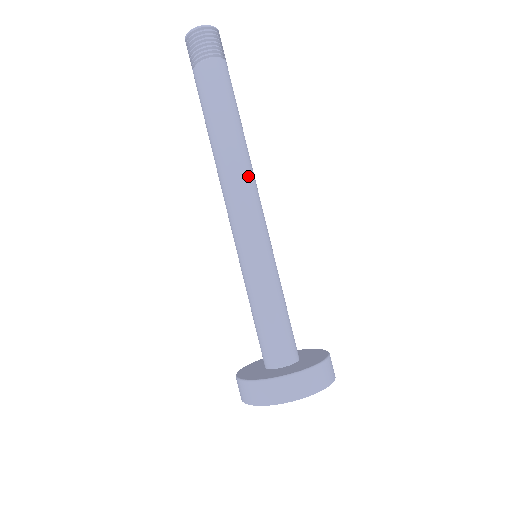
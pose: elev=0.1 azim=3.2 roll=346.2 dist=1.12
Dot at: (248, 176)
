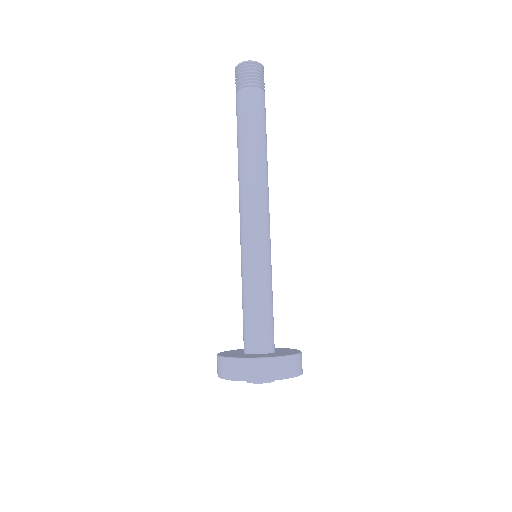
Dot at: (260, 187)
